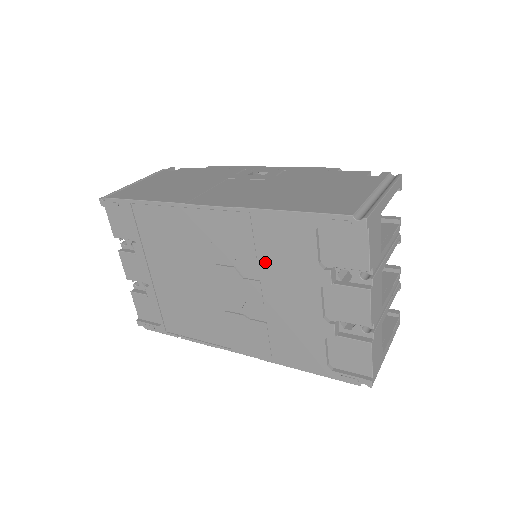
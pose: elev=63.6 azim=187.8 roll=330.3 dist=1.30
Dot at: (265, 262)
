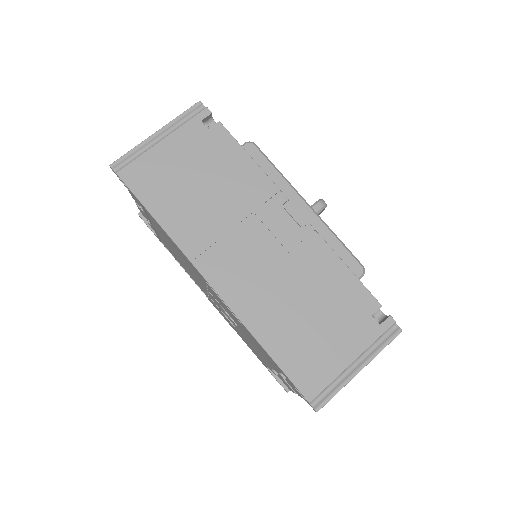
Dot at: (243, 331)
